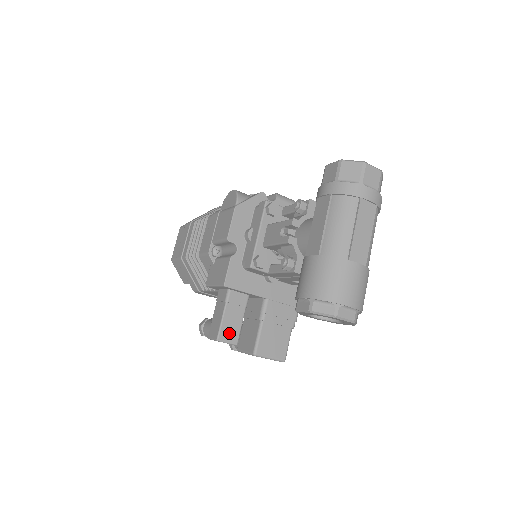
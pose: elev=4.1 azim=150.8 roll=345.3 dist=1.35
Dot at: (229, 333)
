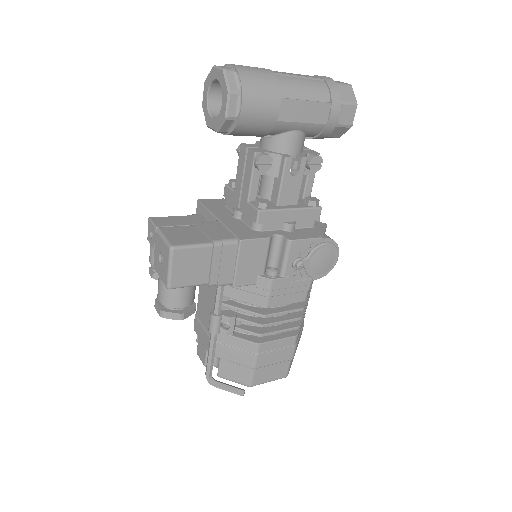
Dot at: (163, 221)
